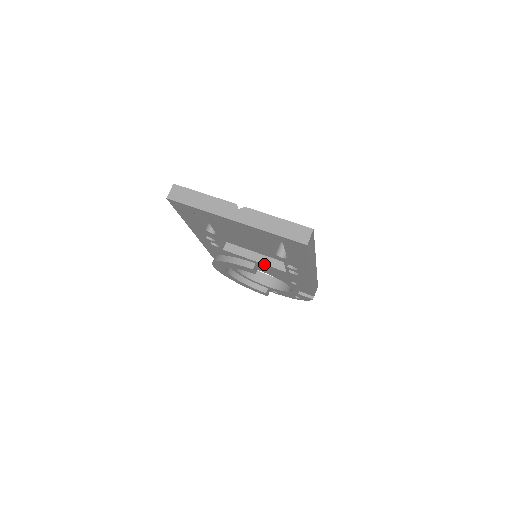
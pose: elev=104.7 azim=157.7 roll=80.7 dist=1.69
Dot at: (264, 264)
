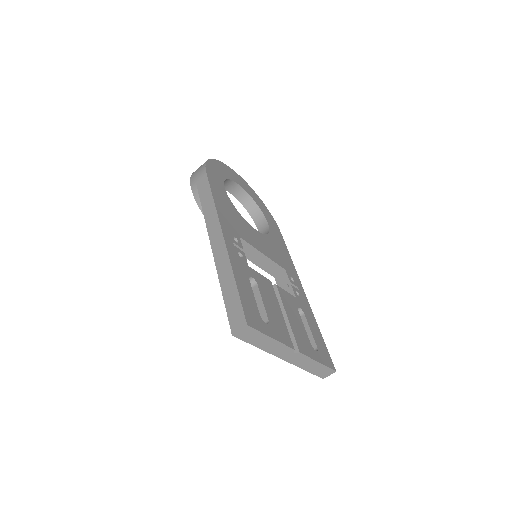
Dot at: occluded
